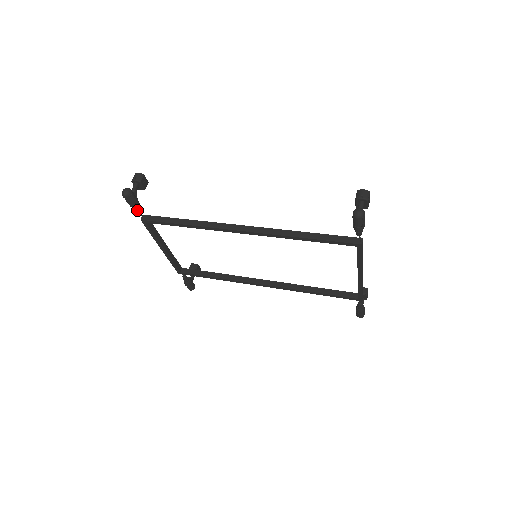
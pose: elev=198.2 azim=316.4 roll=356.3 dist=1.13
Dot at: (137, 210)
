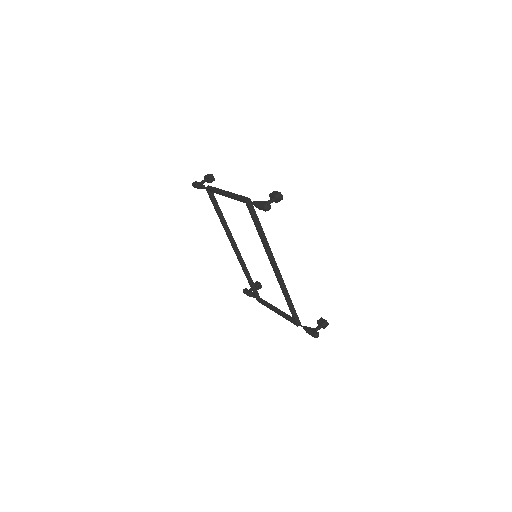
Dot at: (255, 205)
